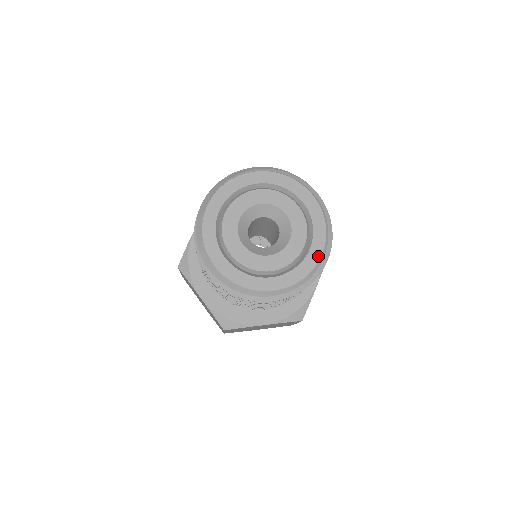
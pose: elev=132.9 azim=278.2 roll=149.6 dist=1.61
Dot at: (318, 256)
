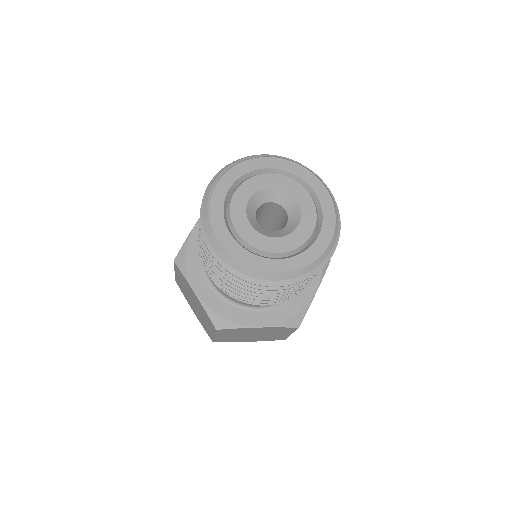
Dot at: (324, 189)
